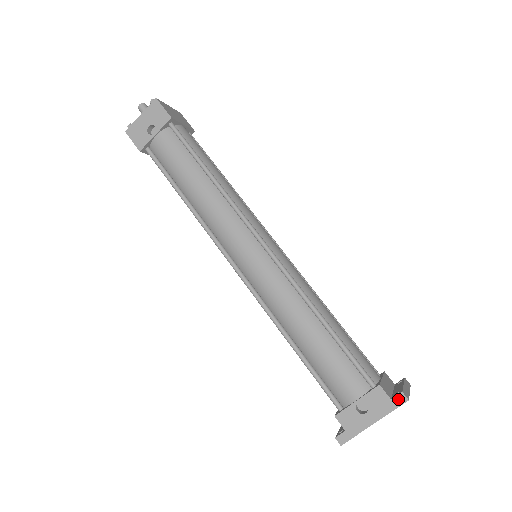
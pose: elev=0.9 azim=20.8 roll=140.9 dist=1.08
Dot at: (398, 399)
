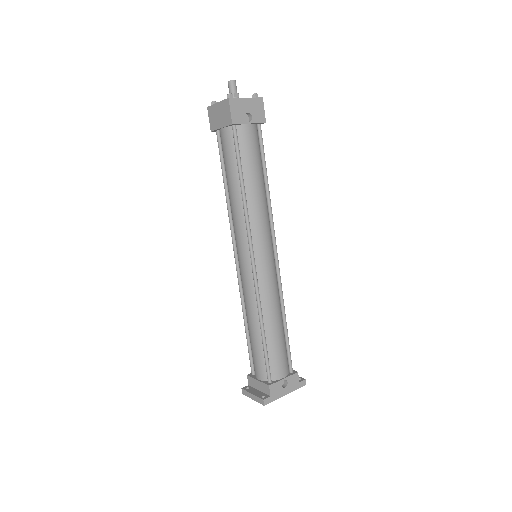
Dot at: (303, 383)
